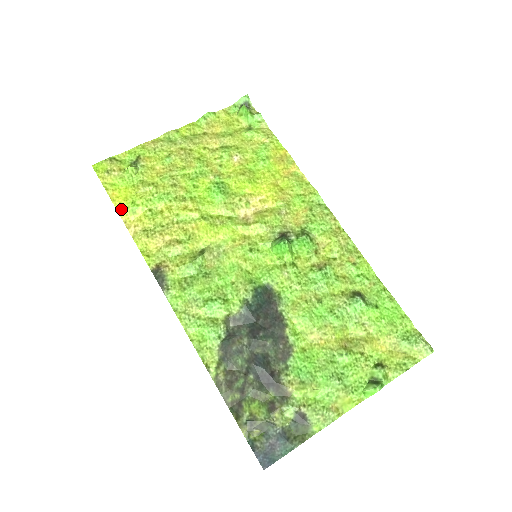
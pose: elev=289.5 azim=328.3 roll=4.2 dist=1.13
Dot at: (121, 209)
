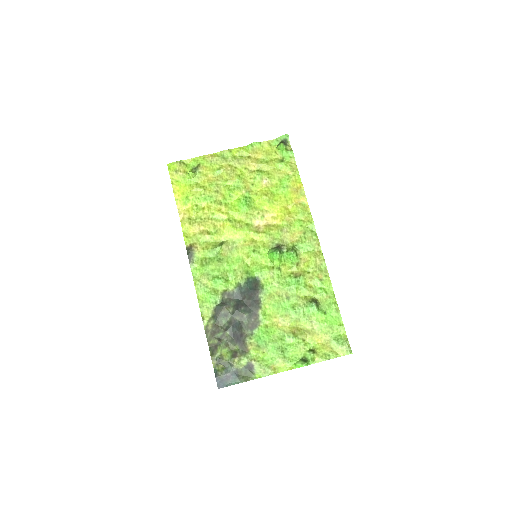
Dot at: (178, 200)
